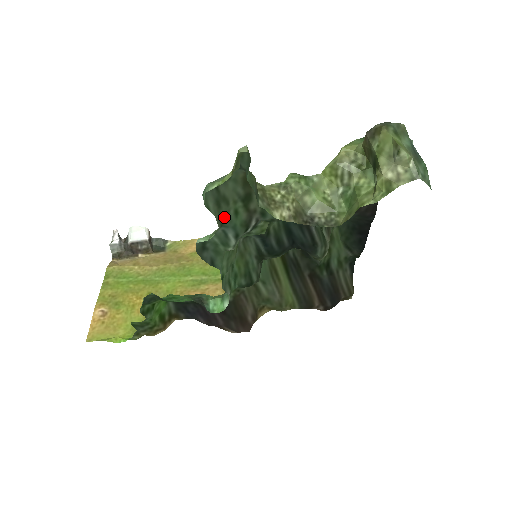
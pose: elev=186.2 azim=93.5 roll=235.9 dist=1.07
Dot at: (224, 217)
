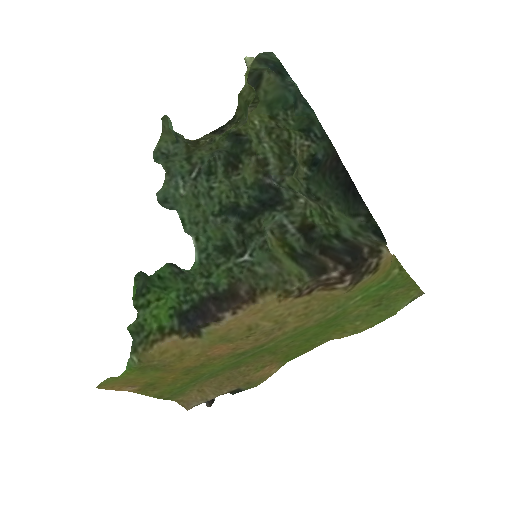
Dot at: (170, 168)
